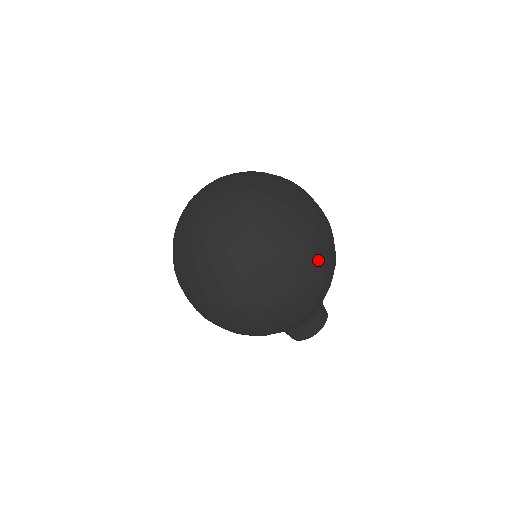
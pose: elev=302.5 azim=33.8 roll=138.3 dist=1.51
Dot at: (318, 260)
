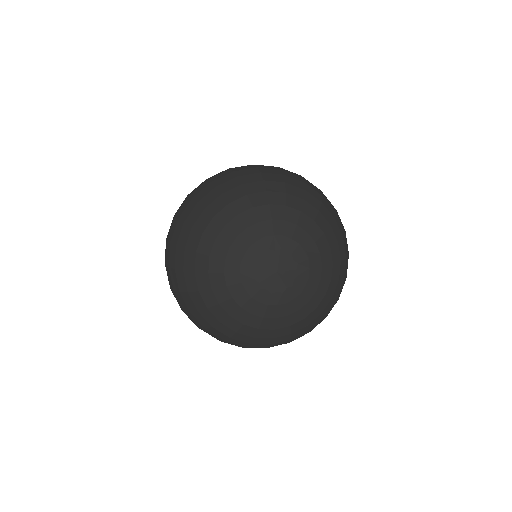
Dot at: occluded
